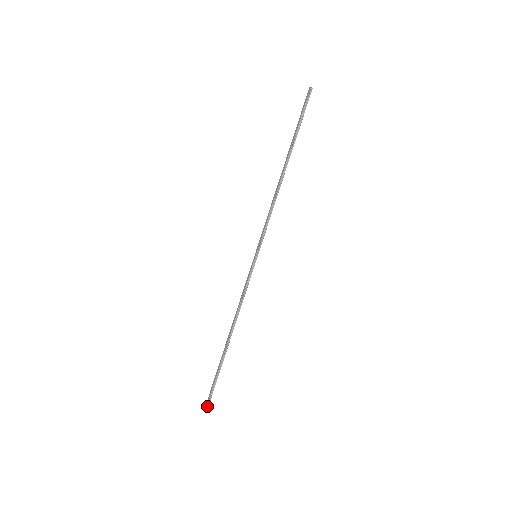
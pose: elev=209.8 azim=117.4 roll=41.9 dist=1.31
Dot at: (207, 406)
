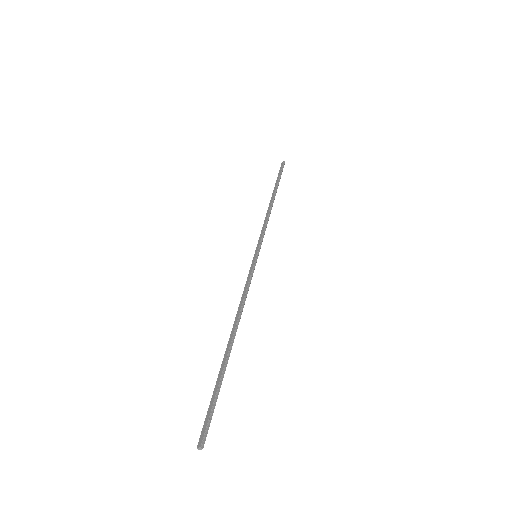
Dot at: (202, 445)
